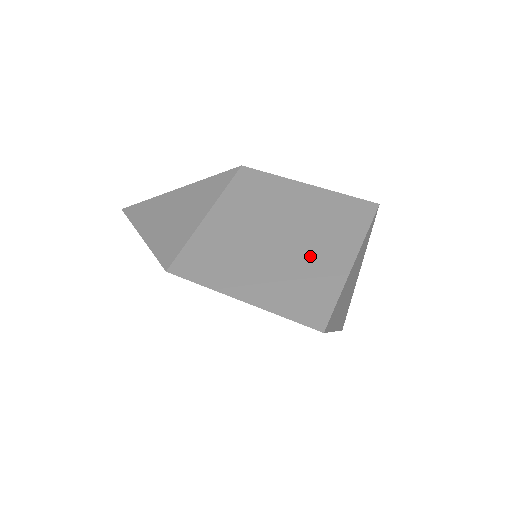
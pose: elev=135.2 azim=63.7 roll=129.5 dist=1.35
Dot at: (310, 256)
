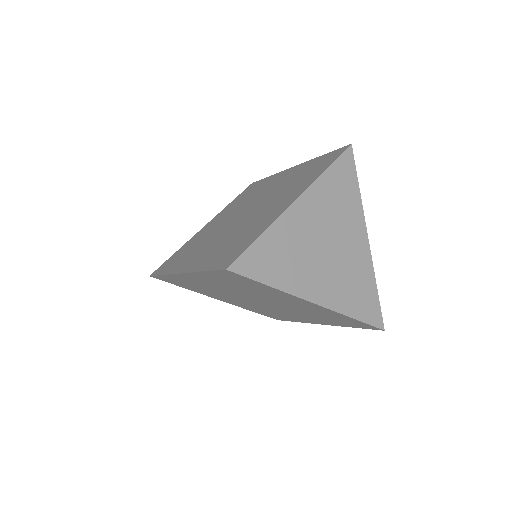
Dot at: (258, 215)
